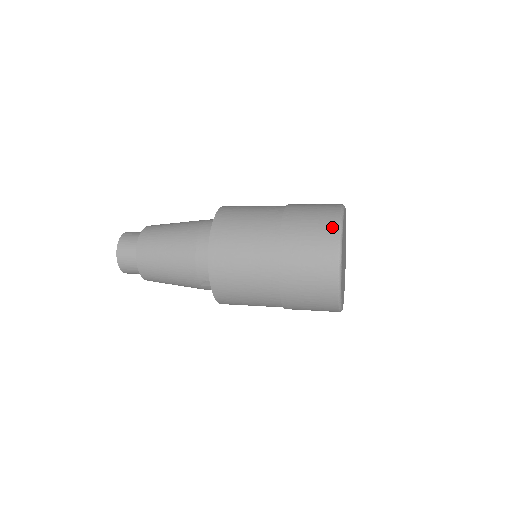
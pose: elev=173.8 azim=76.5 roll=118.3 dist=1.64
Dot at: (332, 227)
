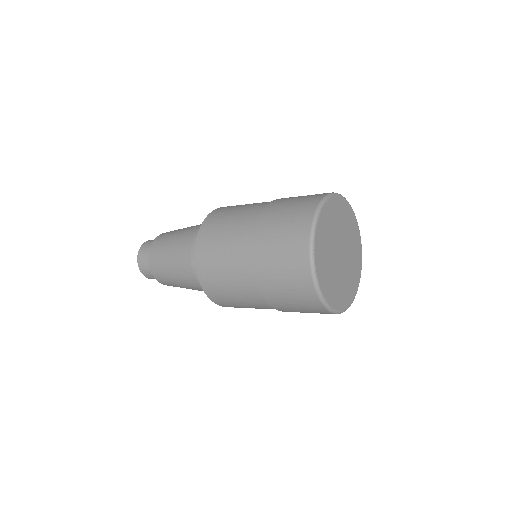
Dot at: (322, 194)
